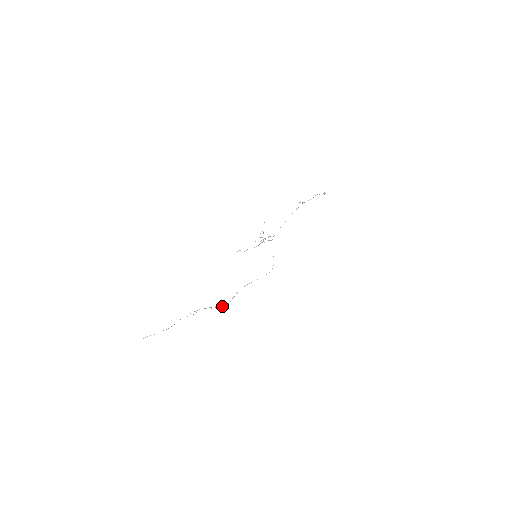
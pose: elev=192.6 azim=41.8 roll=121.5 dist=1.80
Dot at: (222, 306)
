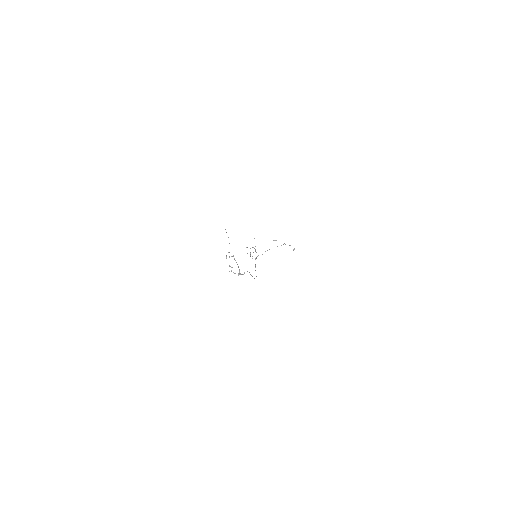
Dot at: occluded
